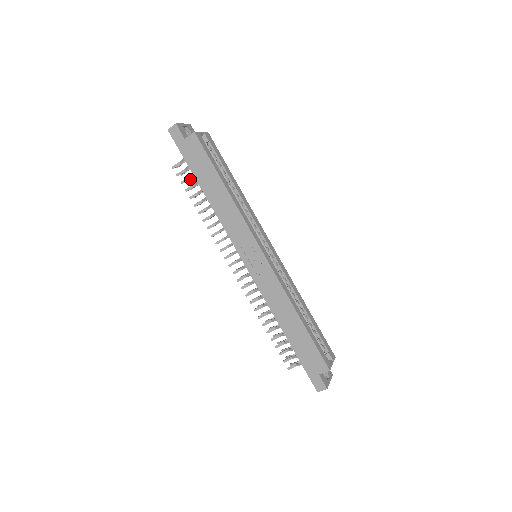
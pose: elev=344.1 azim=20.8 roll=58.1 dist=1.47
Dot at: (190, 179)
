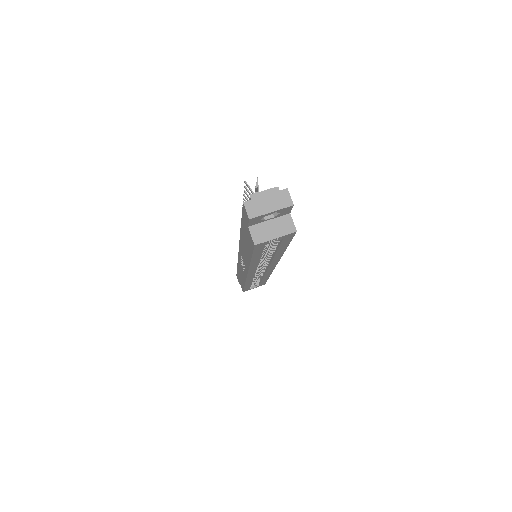
Dot at: occluded
